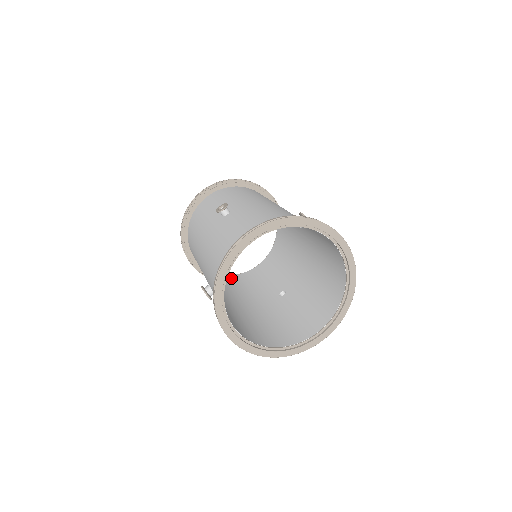
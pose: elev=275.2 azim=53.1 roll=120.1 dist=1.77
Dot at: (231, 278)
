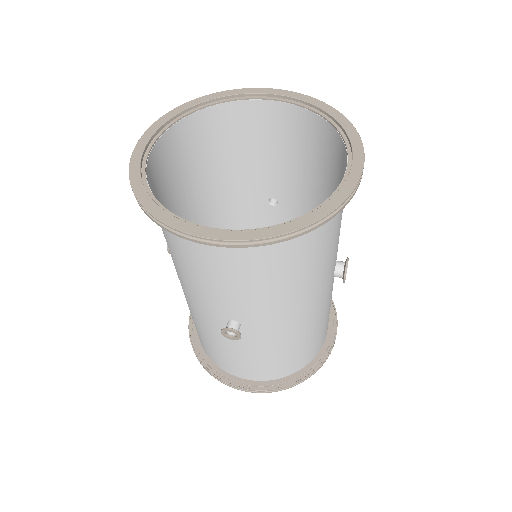
Dot at: occluded
